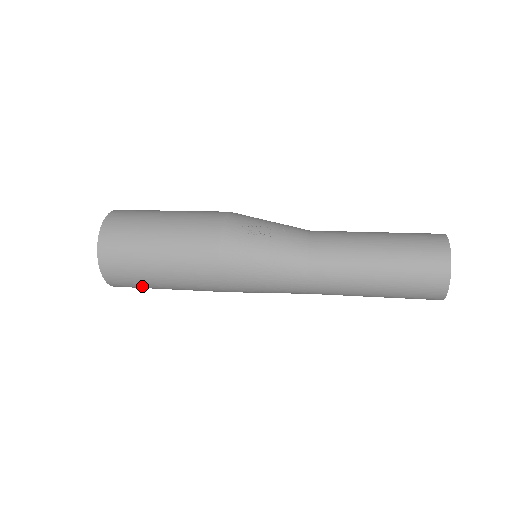
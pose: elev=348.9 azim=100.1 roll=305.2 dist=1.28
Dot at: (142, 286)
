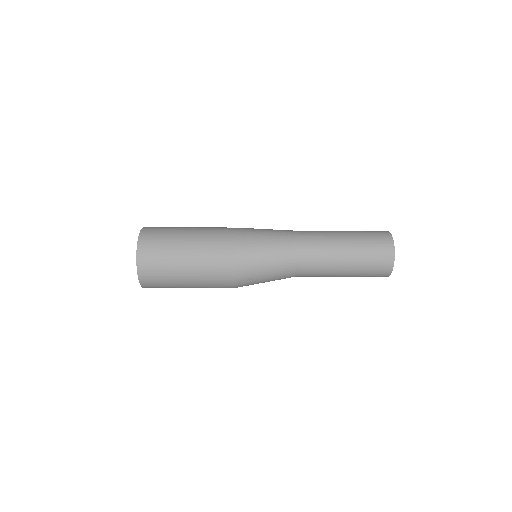
Dot at: (165, 250)
